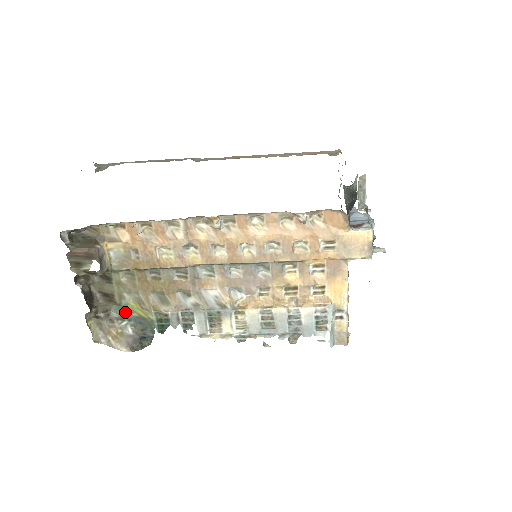
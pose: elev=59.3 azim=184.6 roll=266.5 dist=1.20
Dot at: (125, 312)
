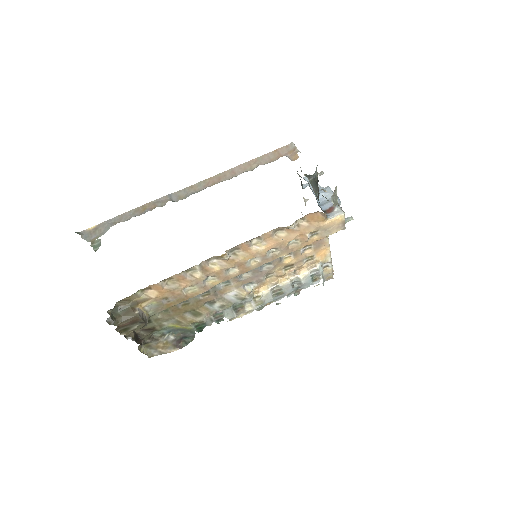
Dot at: (165, 330)
